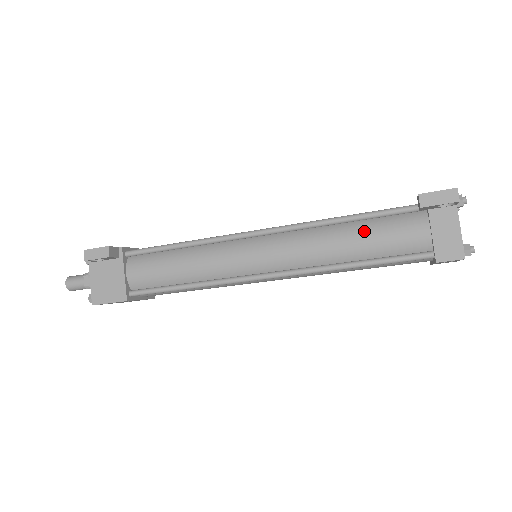
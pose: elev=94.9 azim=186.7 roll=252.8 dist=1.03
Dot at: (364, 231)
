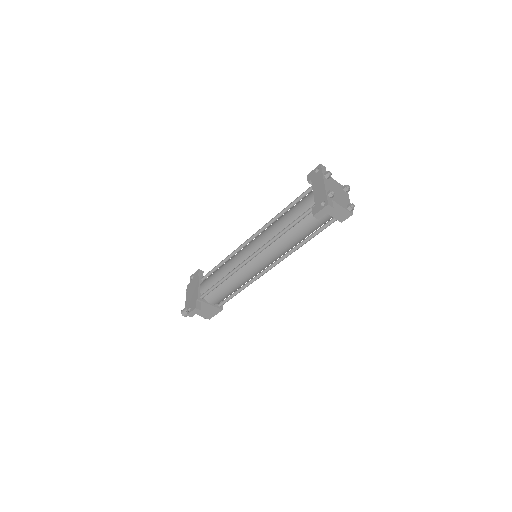
Dot at: (299, 230)
